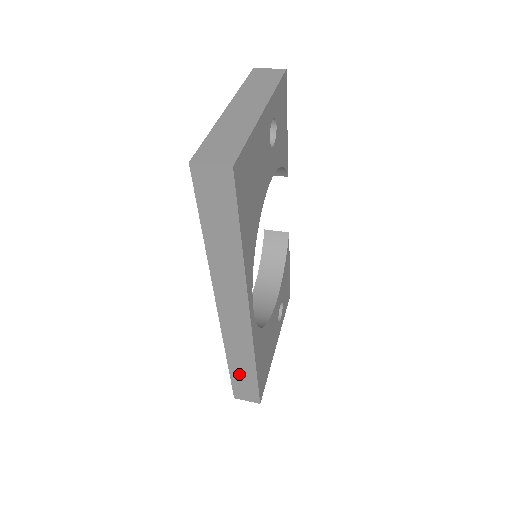
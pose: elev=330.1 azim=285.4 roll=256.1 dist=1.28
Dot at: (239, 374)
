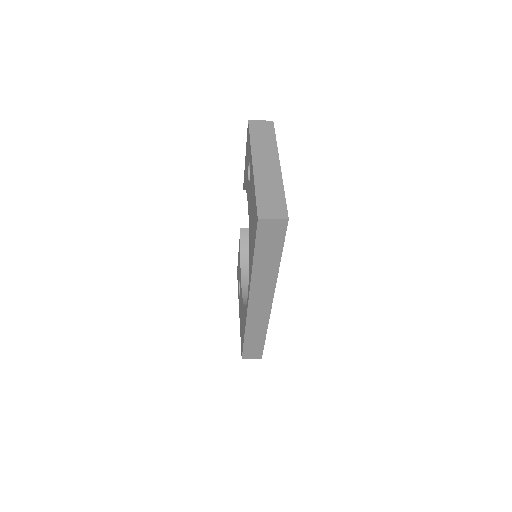
Dot at: (251, 342)
